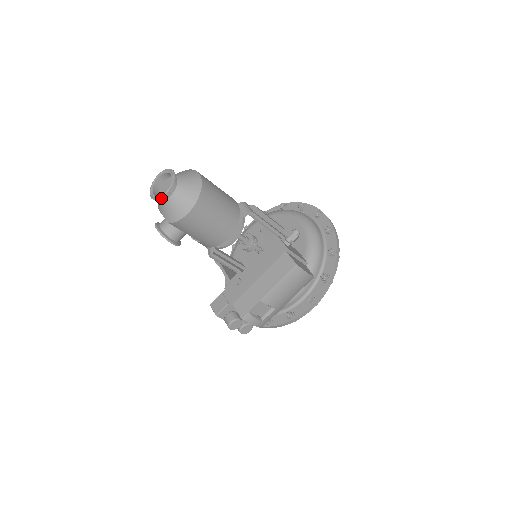
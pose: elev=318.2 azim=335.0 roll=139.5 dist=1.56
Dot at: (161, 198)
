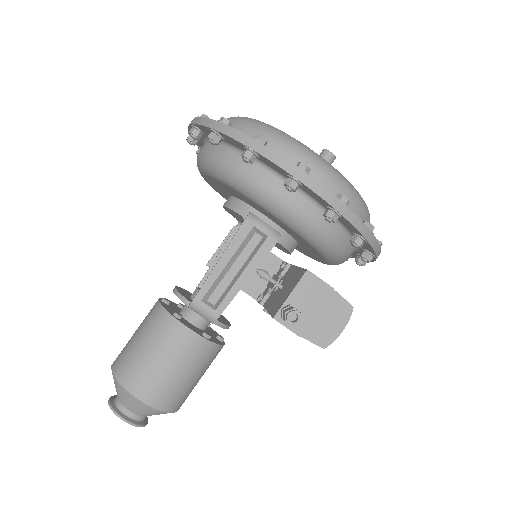
Dot at: (146, 418)
